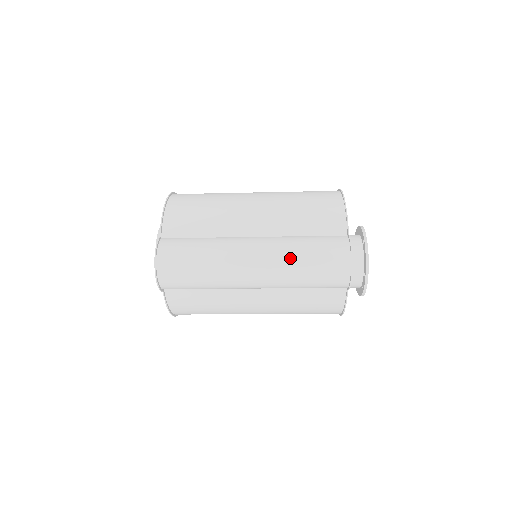
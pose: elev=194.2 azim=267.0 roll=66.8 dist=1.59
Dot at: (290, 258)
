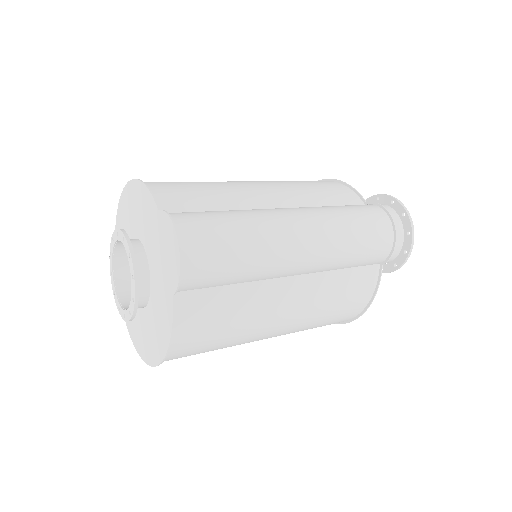
Dot at: (336, 221)
